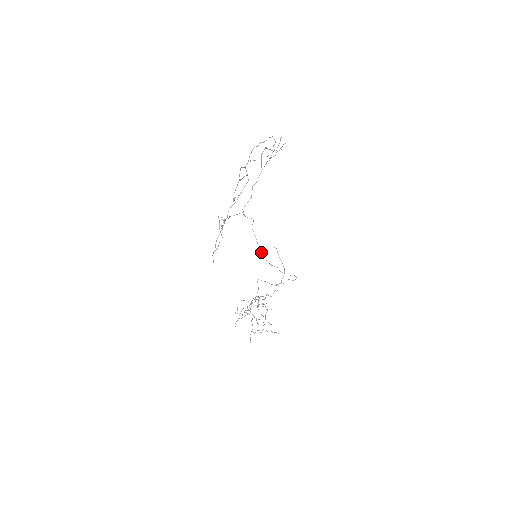
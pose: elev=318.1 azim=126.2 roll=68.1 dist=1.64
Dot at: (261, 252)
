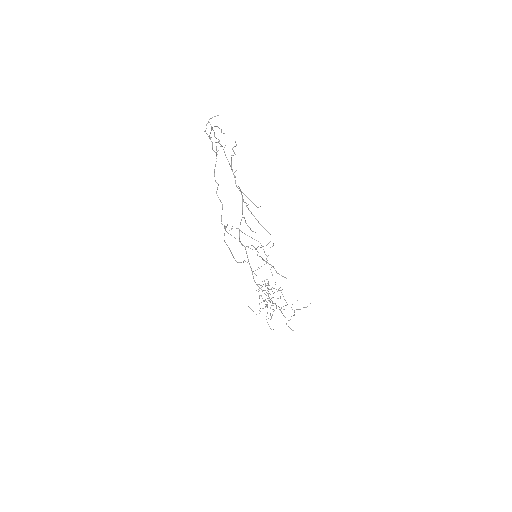
Dot at: (246, 246)
